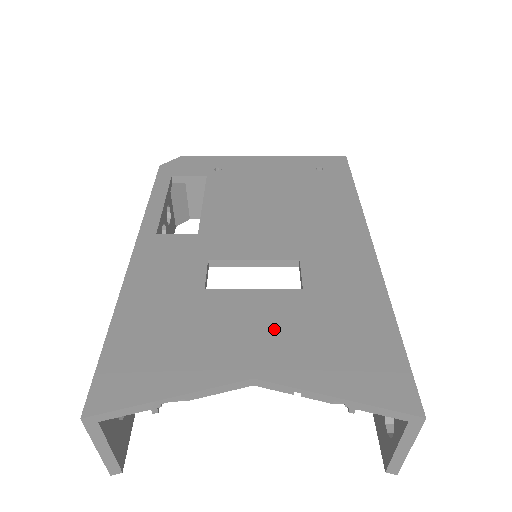
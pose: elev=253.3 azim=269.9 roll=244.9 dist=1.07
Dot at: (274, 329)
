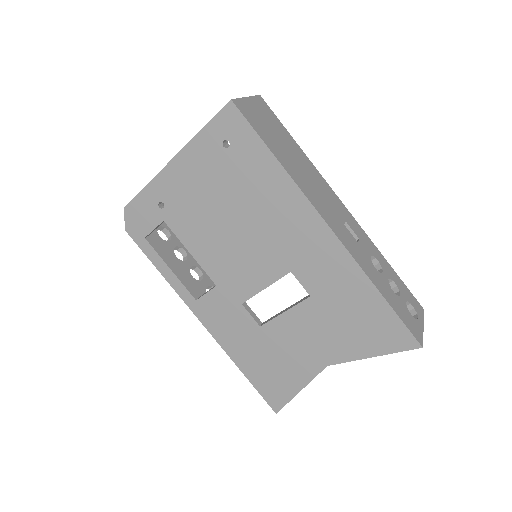
Dot at: (316, 334)
